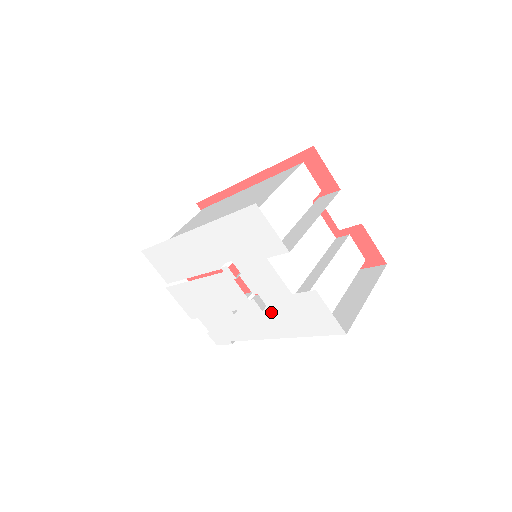
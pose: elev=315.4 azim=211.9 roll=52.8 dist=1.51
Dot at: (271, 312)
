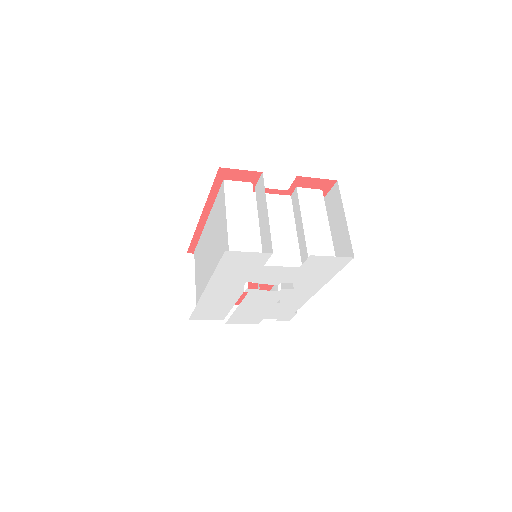
Dot at: (299, 283)
